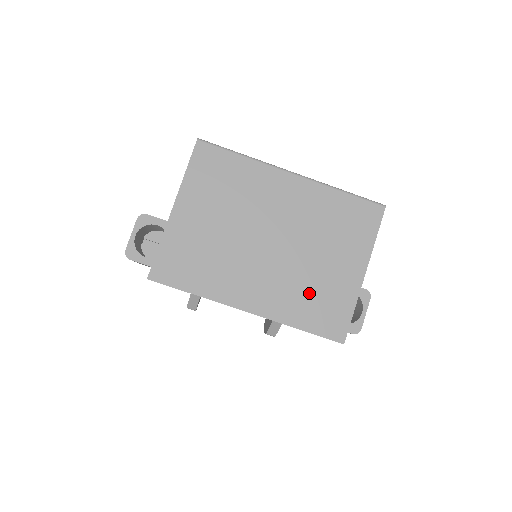
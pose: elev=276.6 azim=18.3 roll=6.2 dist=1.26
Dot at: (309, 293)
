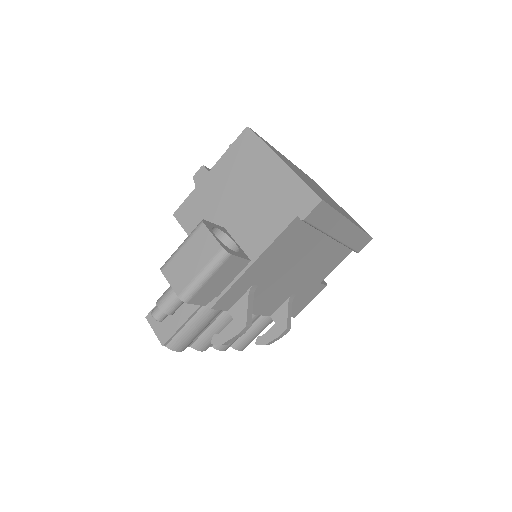
Dot at: (346, 214)
